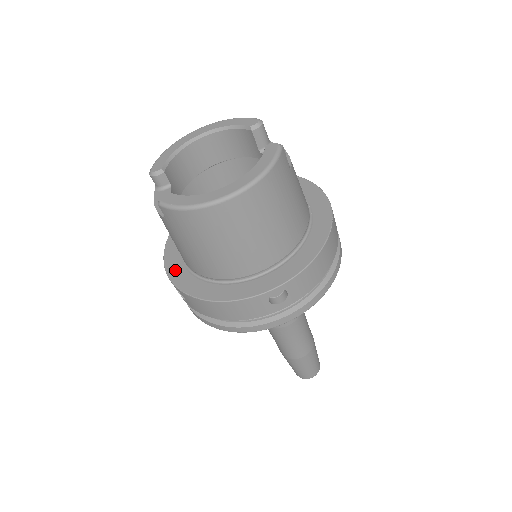
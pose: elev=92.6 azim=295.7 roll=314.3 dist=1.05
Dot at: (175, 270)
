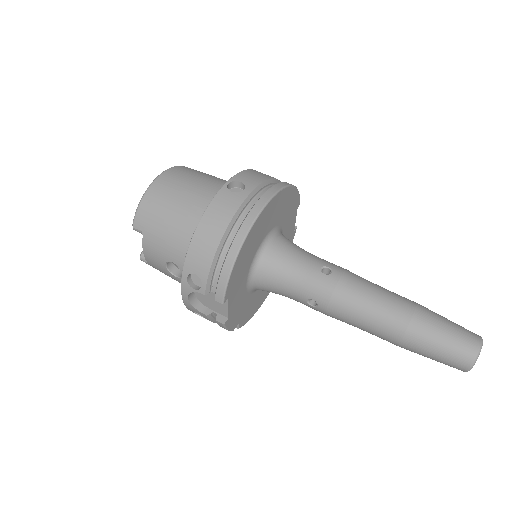
Dot at: occluded
